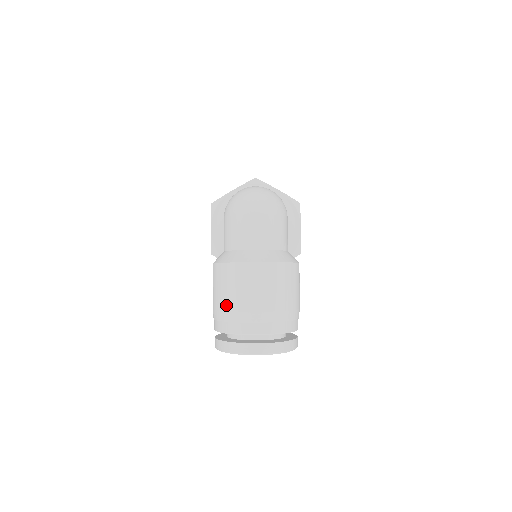
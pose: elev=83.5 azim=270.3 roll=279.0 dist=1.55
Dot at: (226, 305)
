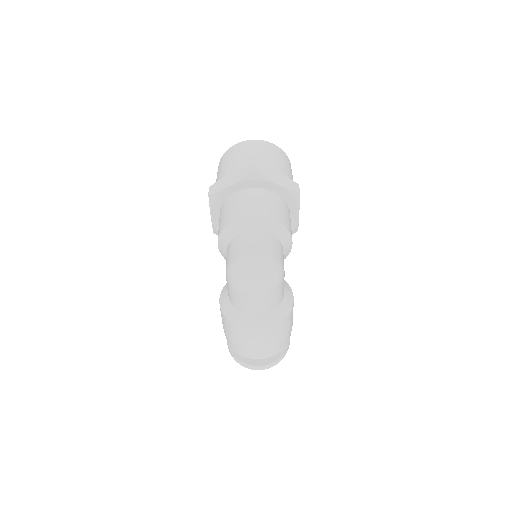
Dot at: (234, 342)
